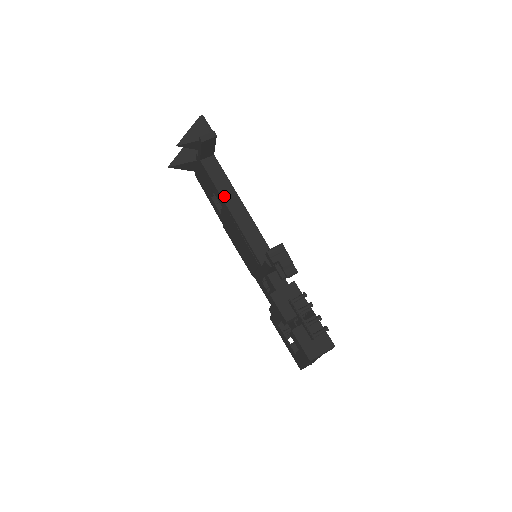
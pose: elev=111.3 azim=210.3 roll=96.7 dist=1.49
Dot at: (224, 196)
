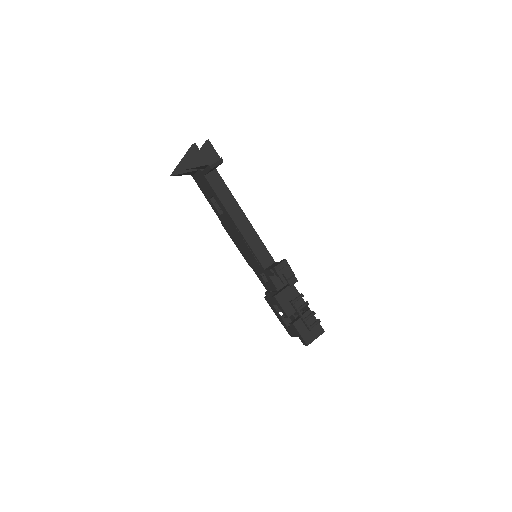
Dot at: (229, 209)
